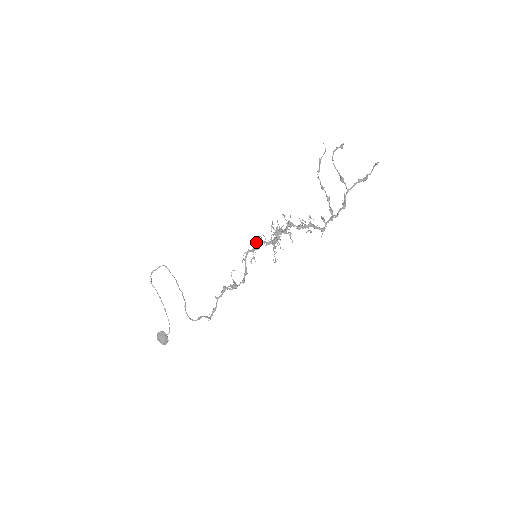
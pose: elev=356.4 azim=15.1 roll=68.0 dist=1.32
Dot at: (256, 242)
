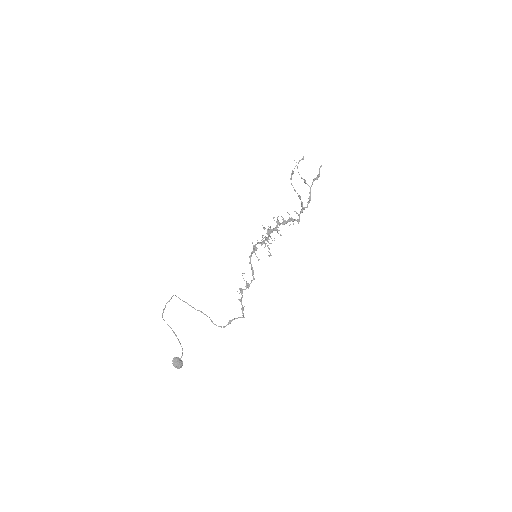
Dot at: (255, 245)
